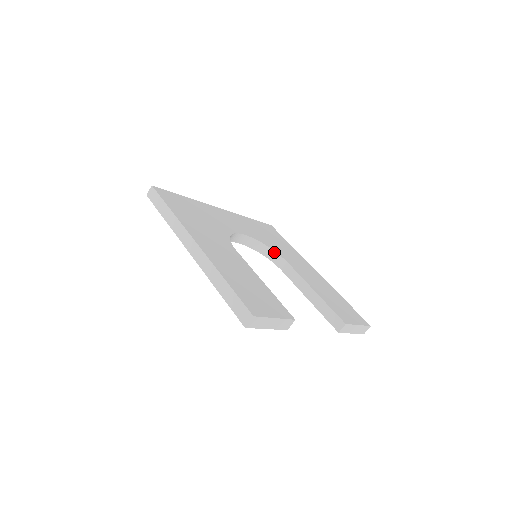
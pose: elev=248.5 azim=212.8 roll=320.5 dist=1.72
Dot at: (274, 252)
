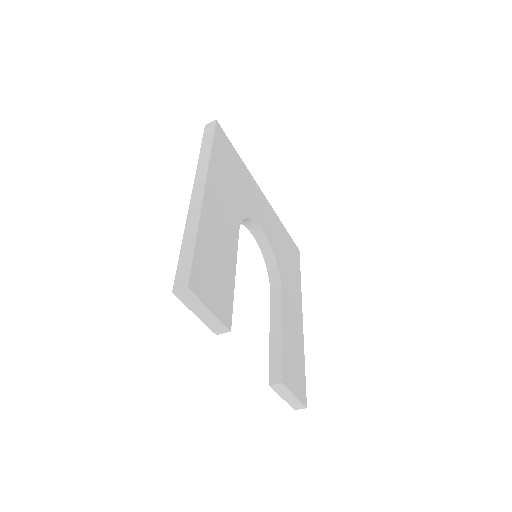
Dot at: (277, 269)
